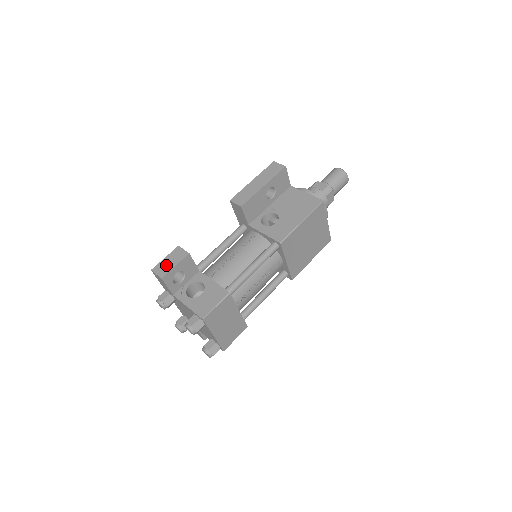
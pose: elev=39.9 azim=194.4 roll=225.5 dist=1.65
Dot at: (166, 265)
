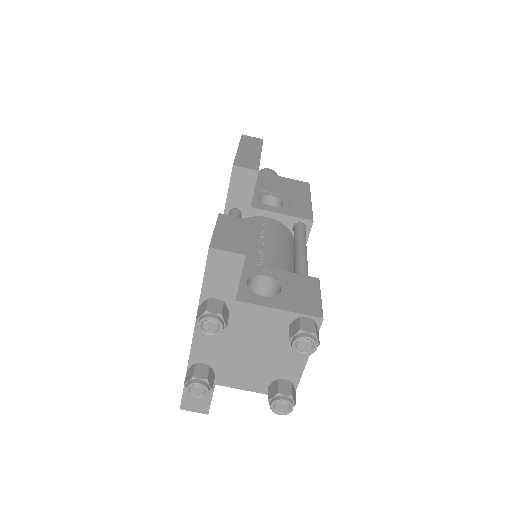
Dot at: (231, 237)
